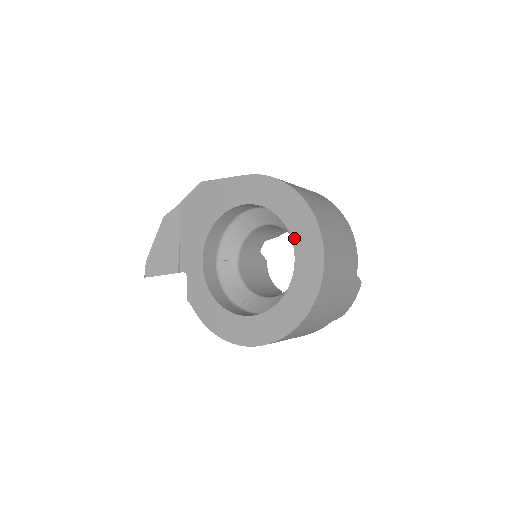
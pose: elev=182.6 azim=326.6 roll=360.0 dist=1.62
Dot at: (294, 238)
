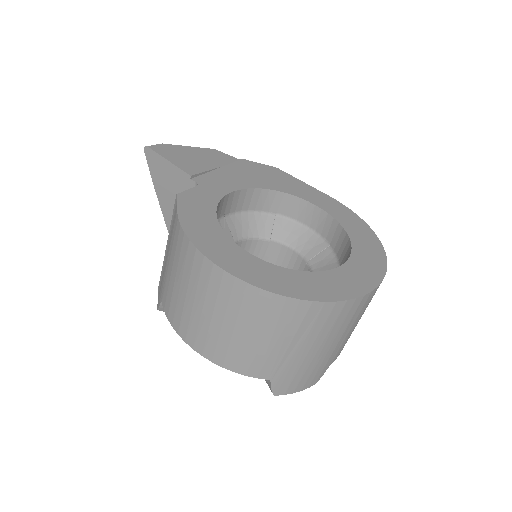
Dot at: (355, 251)
